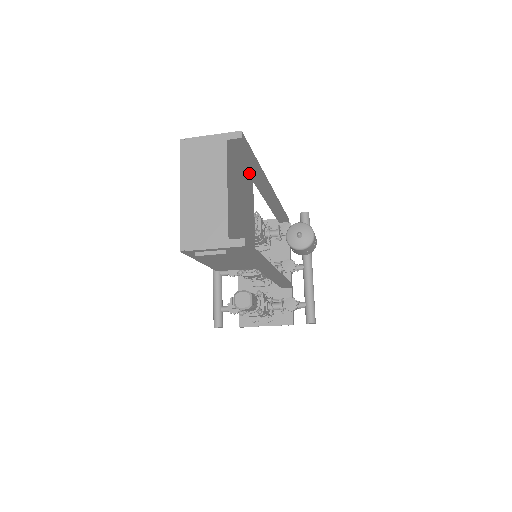
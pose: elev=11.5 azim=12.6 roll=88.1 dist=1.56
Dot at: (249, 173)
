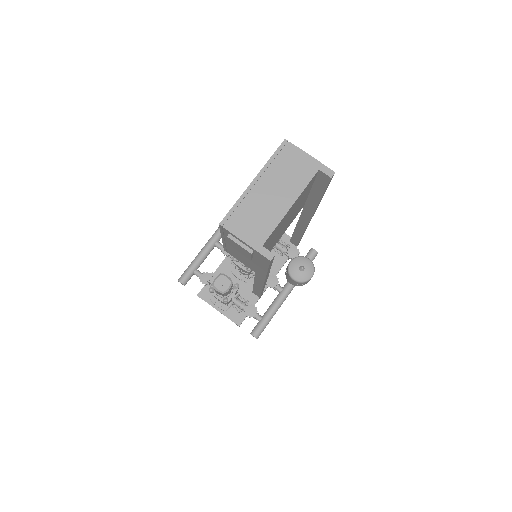
Dot at: (308, 199)
